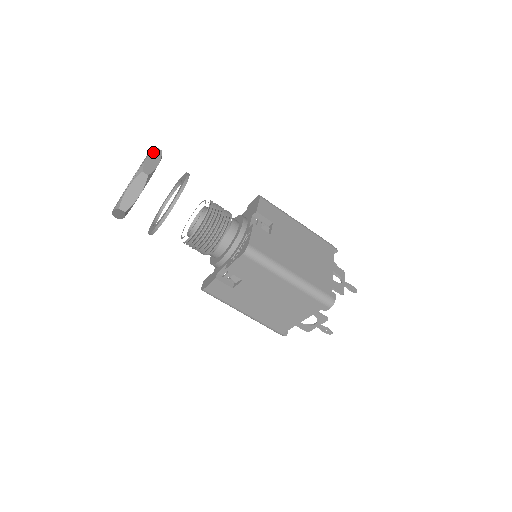
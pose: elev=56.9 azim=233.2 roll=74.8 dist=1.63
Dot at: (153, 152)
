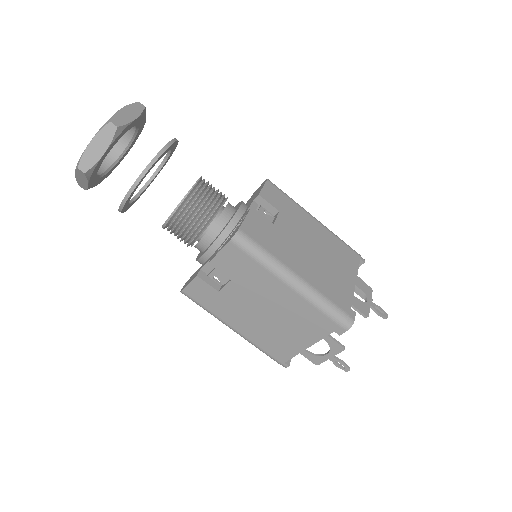
Dot at: (132, 105)
